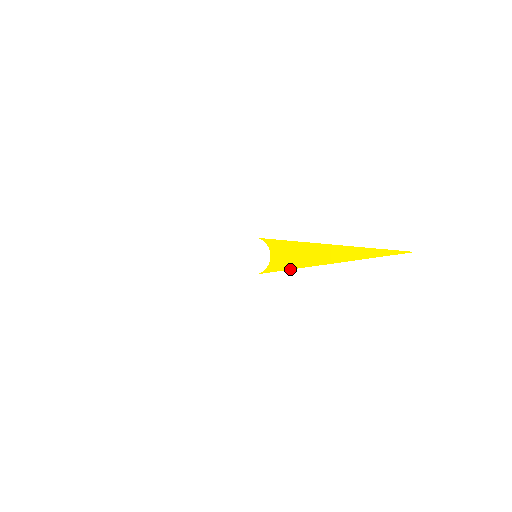
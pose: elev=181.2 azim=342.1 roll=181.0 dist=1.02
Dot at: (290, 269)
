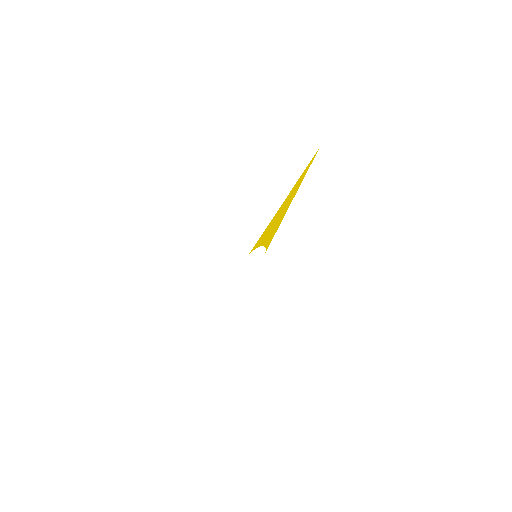
Dot at: occluded
